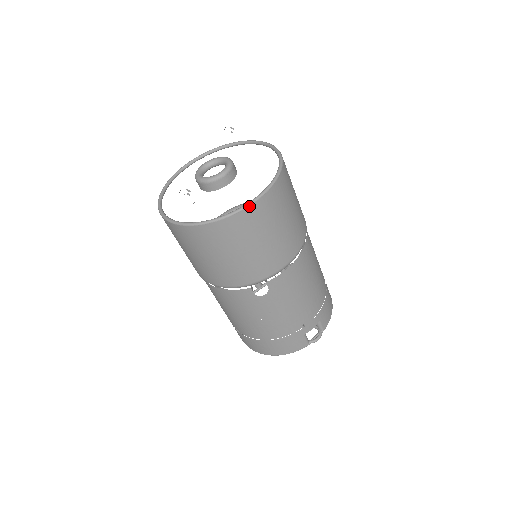
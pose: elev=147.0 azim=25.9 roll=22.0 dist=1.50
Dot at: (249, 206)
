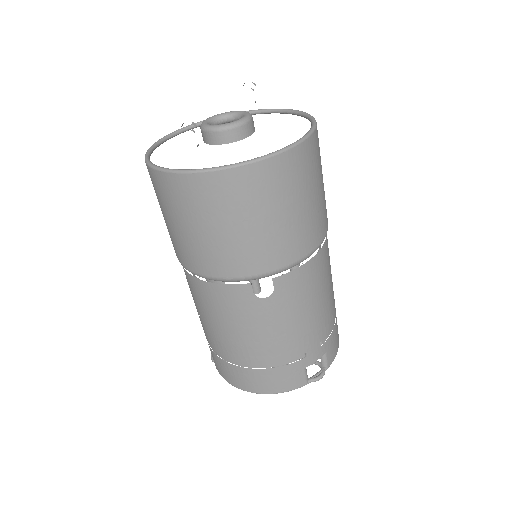
Dot at: (273, 156)
